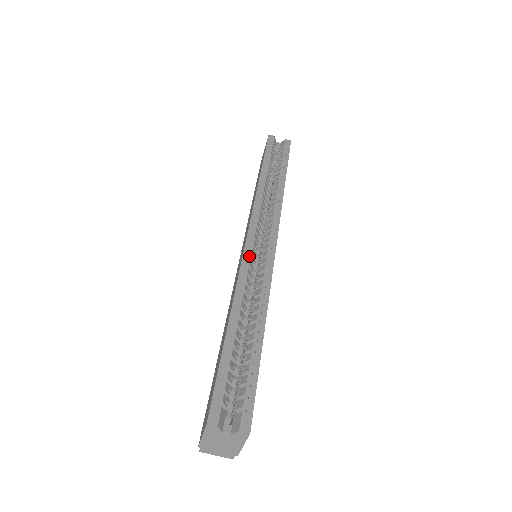
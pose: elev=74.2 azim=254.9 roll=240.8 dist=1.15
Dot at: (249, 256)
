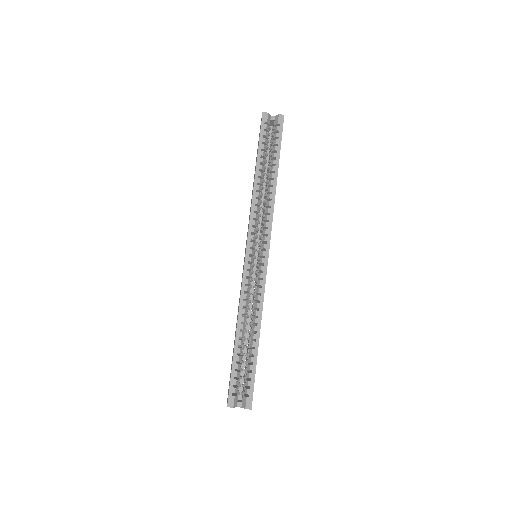
Dot at: (247, 275)
